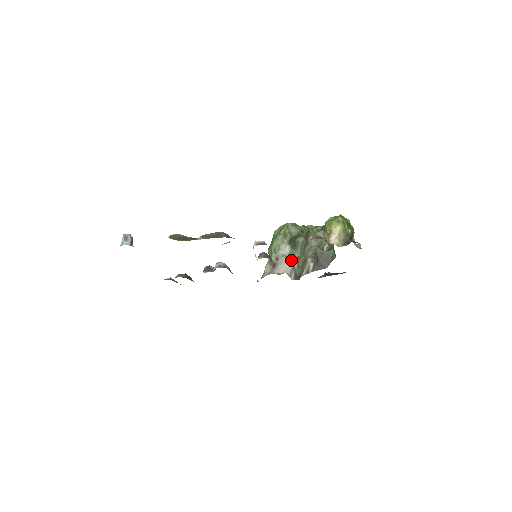
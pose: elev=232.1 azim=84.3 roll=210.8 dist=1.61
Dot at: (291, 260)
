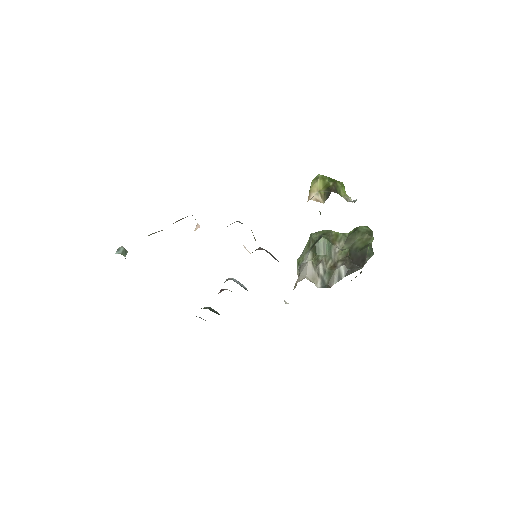
Dot at: (311, 264)
